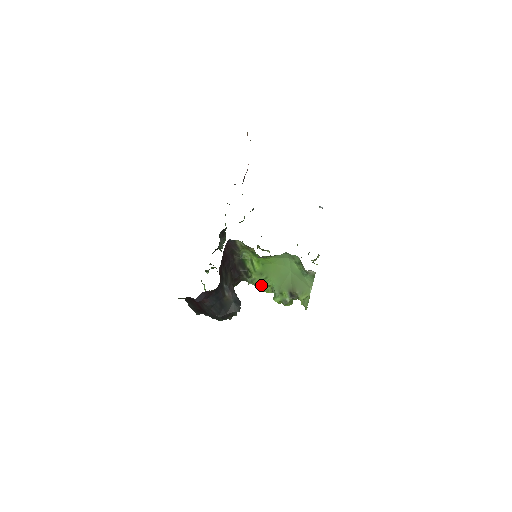
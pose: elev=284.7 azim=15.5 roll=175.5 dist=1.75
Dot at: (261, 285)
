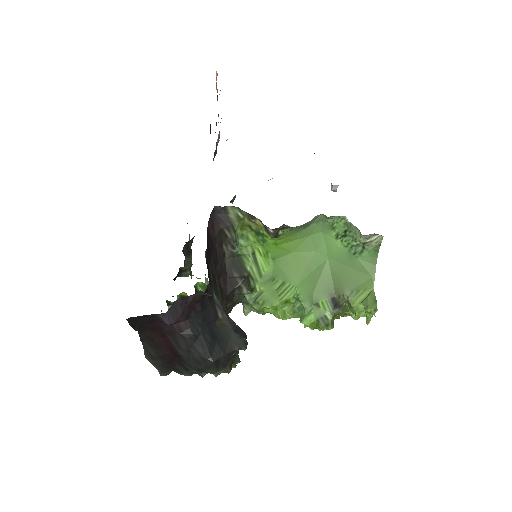
Dot at: (274, 302)
